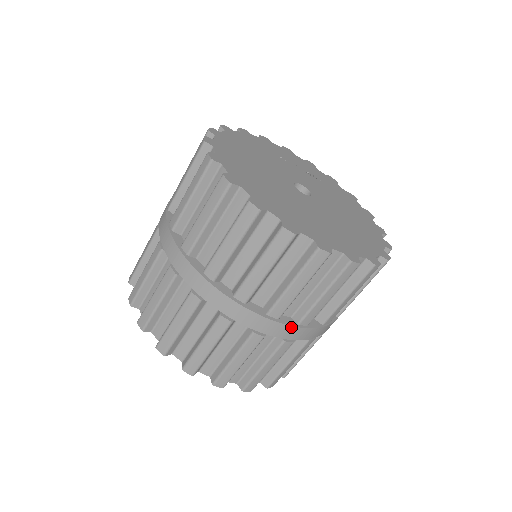
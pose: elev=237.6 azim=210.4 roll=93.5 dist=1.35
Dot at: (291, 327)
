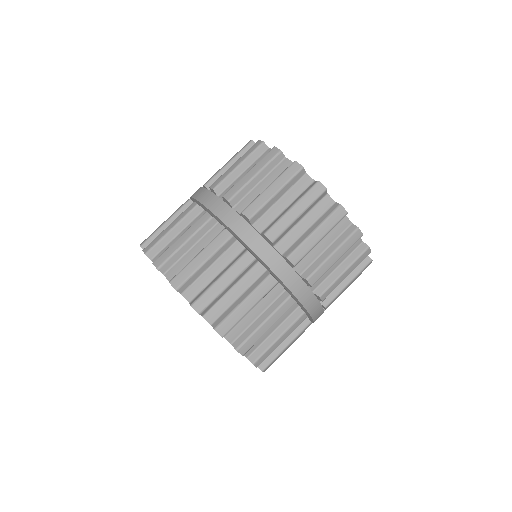
Dot at: (322, 309)
